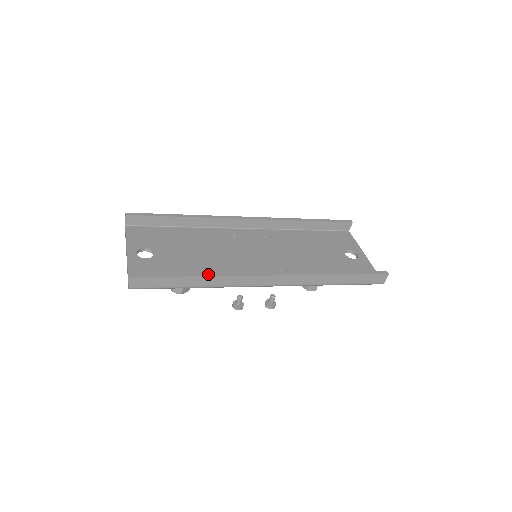
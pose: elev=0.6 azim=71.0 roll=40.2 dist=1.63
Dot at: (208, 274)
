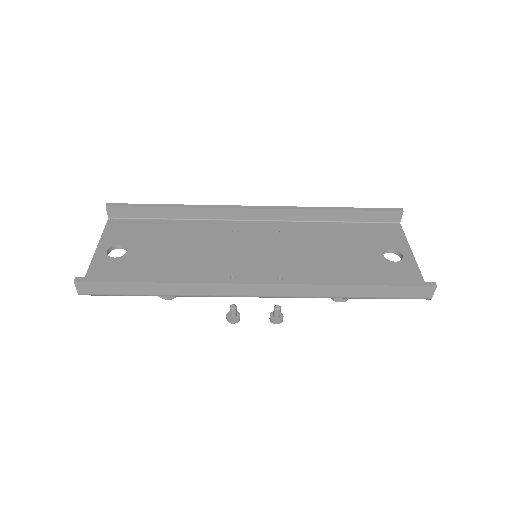
Dot at: (171, 280)
